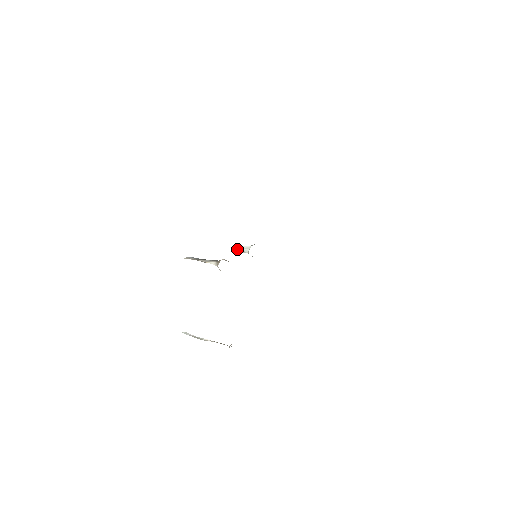
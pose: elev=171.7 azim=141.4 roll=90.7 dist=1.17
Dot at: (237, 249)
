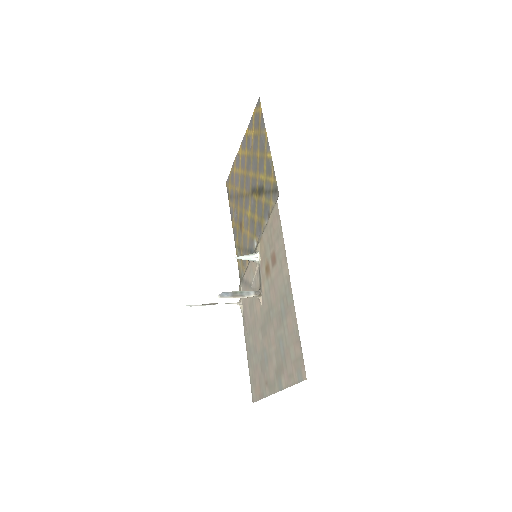
Dot at: occluded
